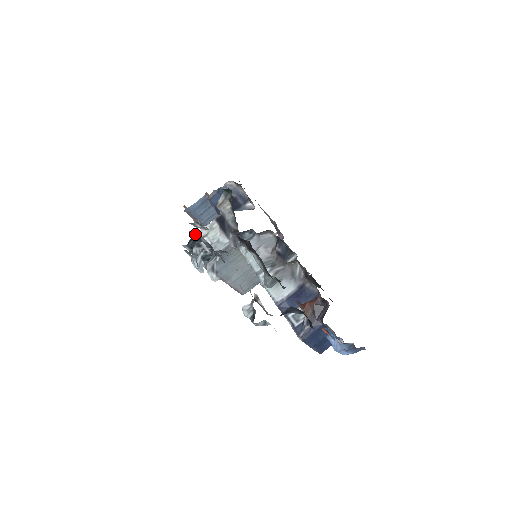
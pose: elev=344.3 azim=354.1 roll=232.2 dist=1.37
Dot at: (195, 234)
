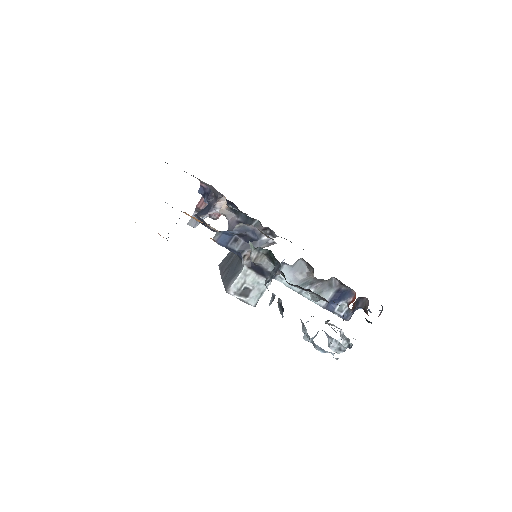
Dot at: occluded
